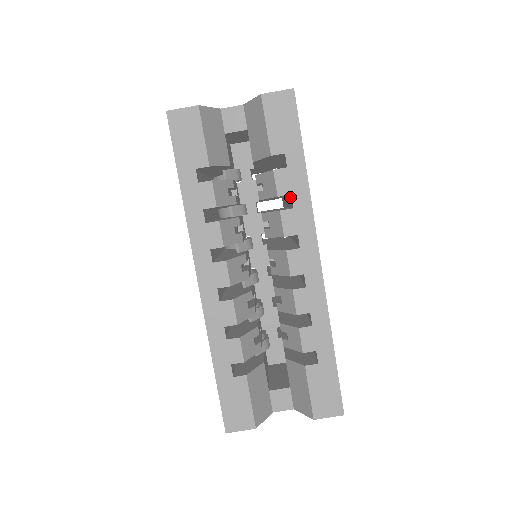
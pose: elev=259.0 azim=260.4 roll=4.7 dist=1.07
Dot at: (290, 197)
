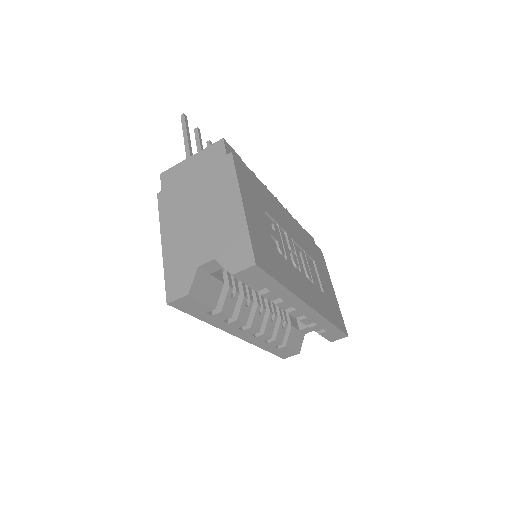
Dot at: occluded
